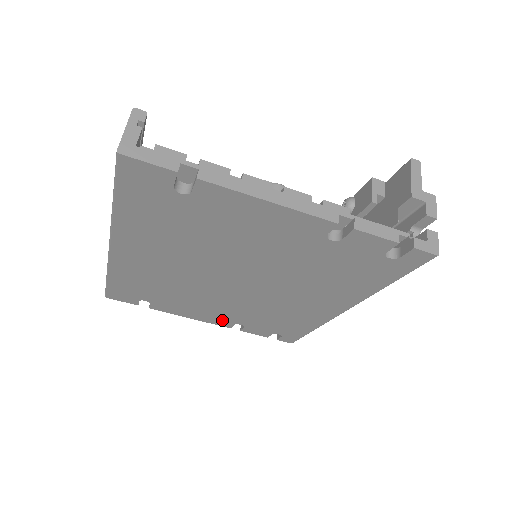
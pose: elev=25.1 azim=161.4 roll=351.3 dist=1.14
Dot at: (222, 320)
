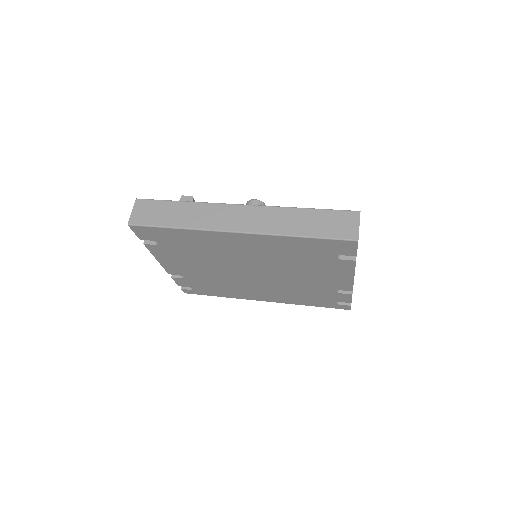
Dot at: (178, 271)
